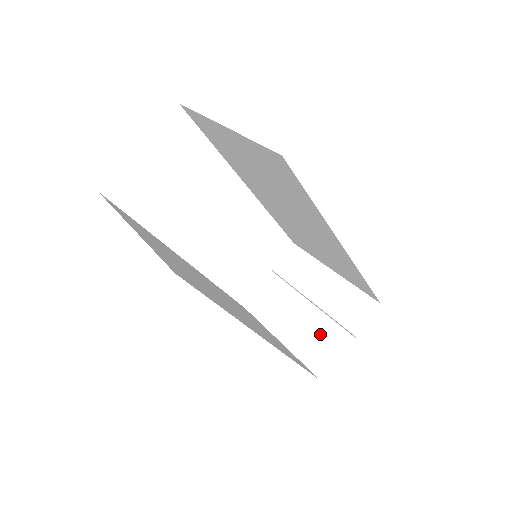
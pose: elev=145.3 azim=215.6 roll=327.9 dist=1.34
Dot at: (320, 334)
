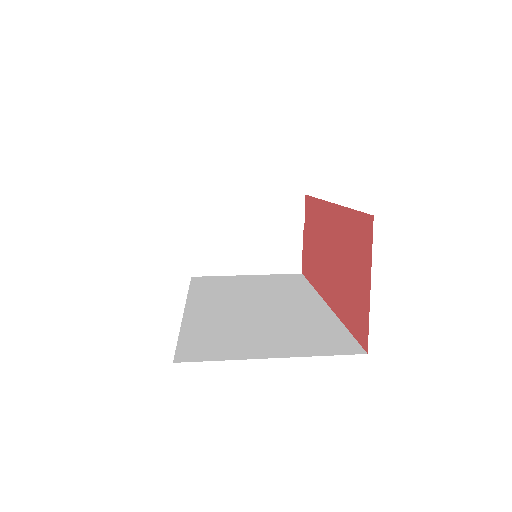
Dot at: (275, 246)
